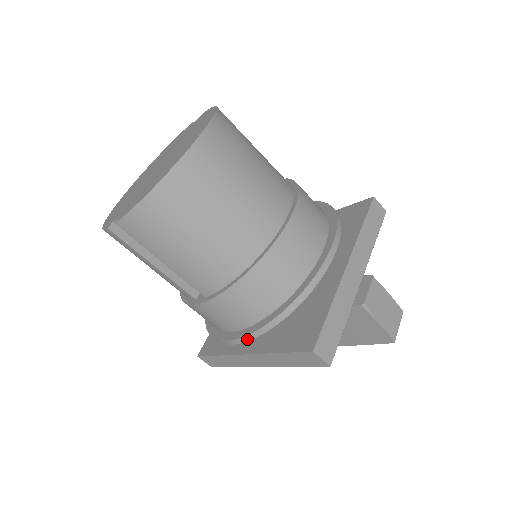
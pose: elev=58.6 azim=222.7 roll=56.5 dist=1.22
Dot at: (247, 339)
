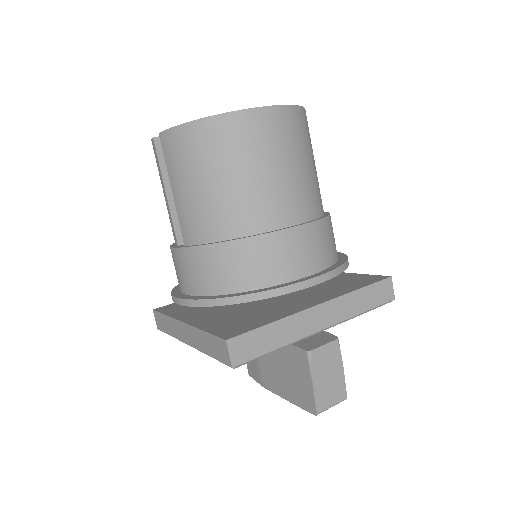
Dot at: (190, 304)
